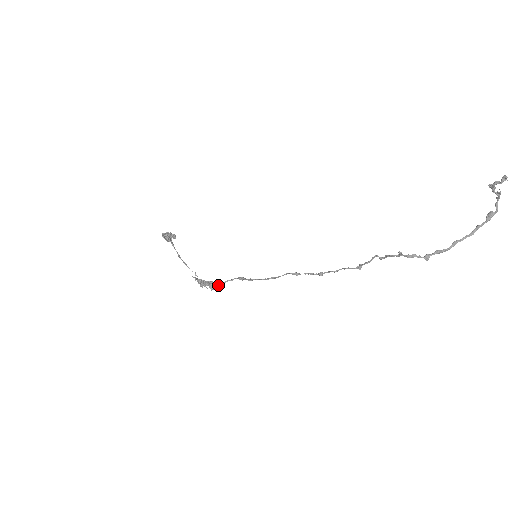
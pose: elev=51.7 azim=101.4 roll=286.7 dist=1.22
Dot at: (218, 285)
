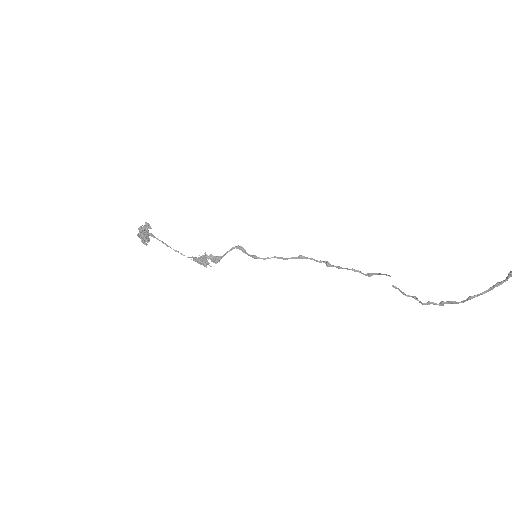
Dot at: (219, 257)
